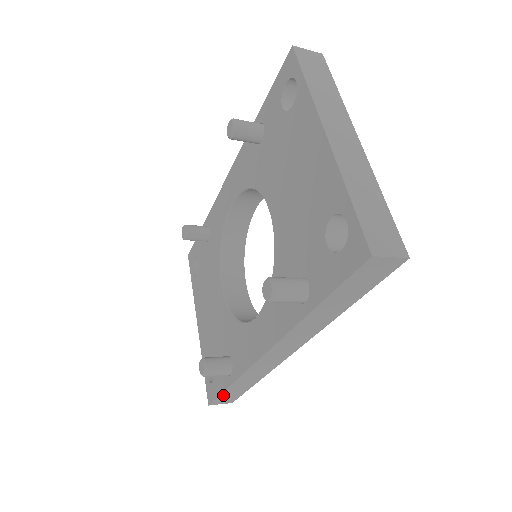
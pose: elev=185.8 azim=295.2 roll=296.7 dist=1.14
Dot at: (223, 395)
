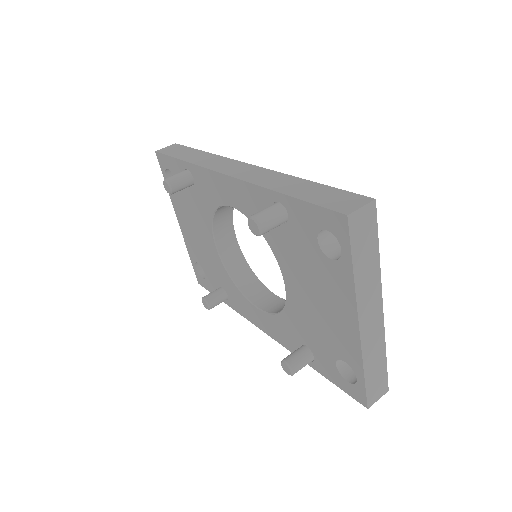
Dot at: occluded
